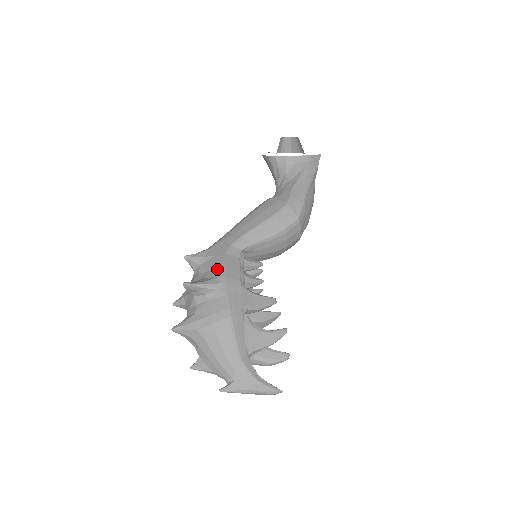
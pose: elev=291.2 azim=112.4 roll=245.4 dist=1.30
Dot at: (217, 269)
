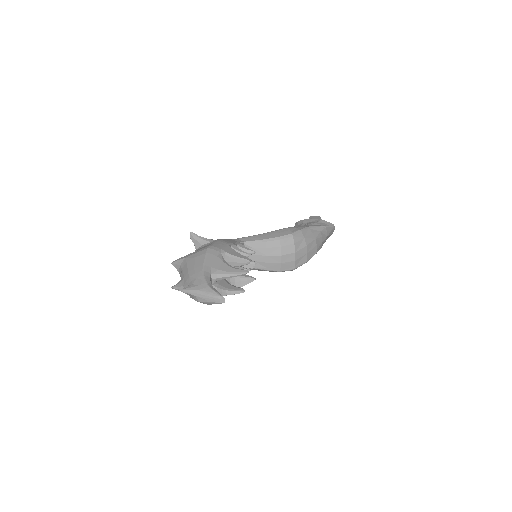
Dot at: occluded
